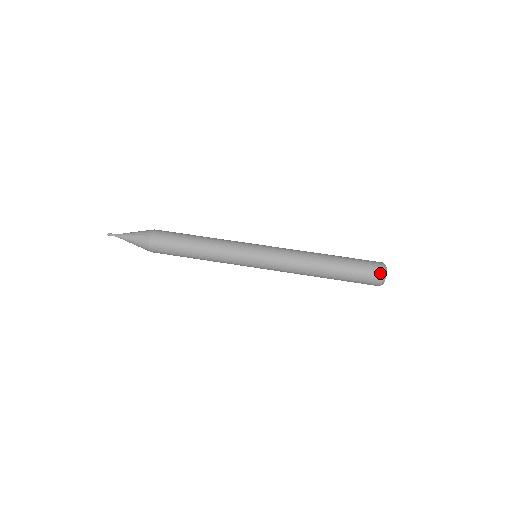
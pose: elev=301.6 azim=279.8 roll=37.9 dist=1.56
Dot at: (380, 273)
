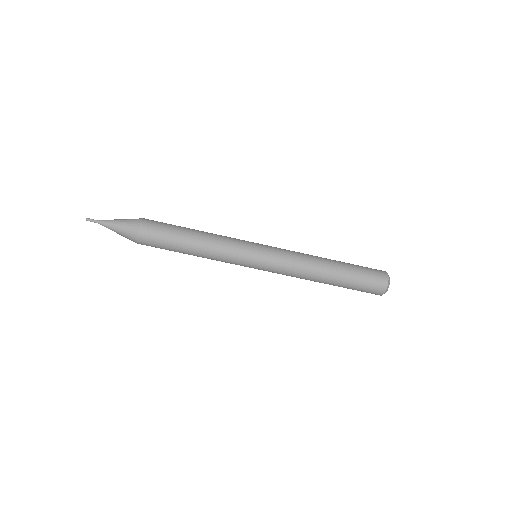
Dot at: (383, 286)
